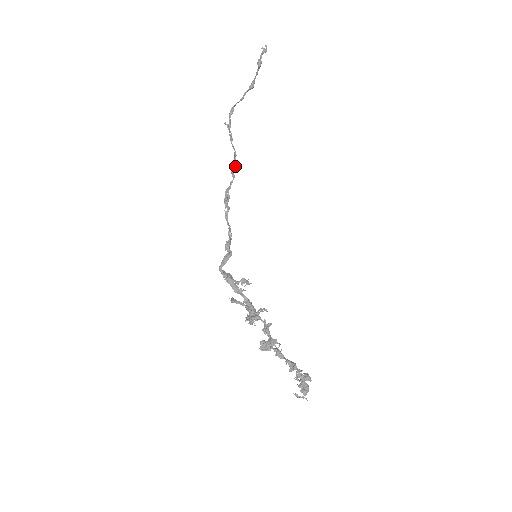
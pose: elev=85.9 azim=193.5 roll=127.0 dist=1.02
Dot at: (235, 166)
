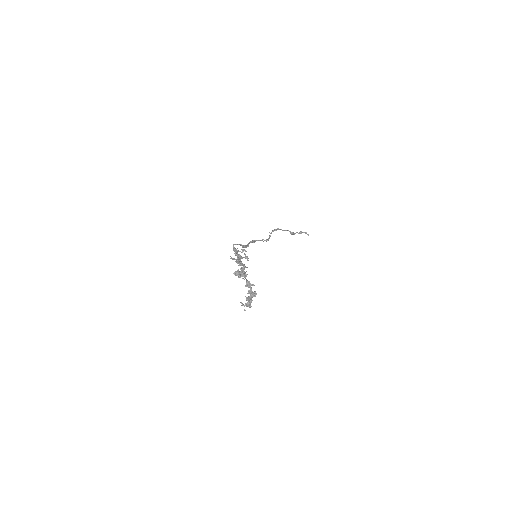
Dot at: (266, 240)
